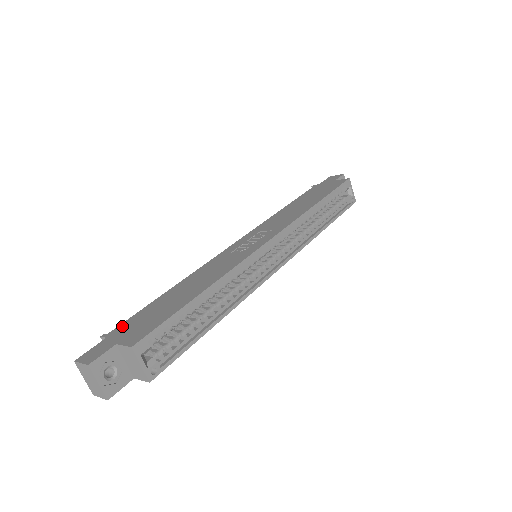
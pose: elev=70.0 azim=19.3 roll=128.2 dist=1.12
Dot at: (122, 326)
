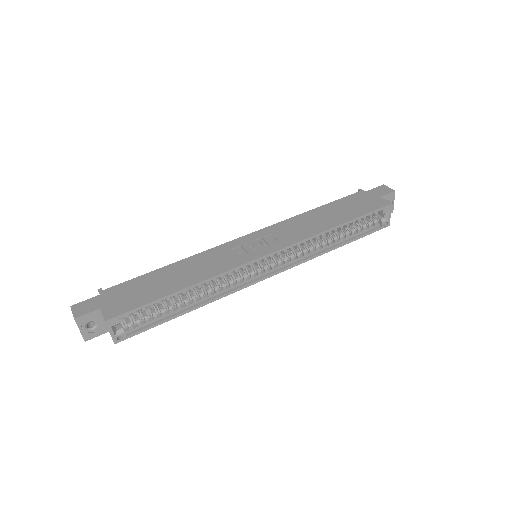
Dot at: (115, 289)
